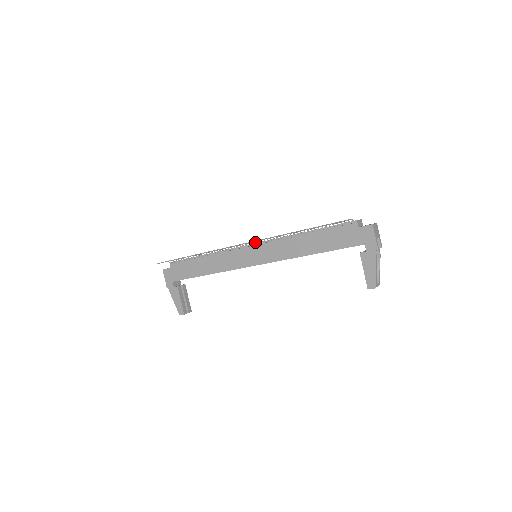
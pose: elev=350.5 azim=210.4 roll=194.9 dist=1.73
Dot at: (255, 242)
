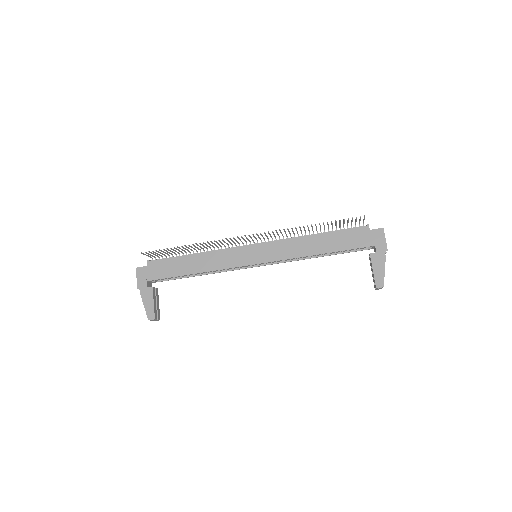
Dot at: occluded
